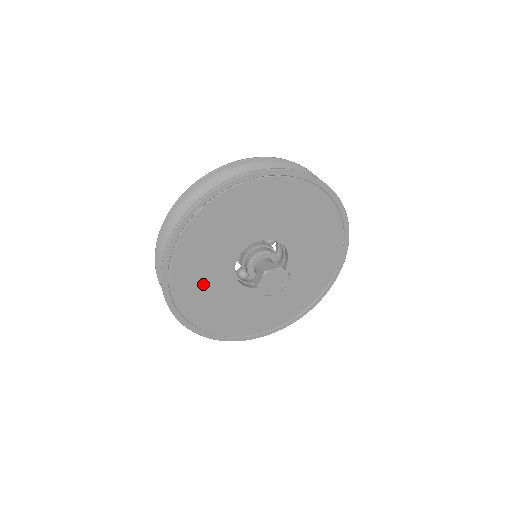
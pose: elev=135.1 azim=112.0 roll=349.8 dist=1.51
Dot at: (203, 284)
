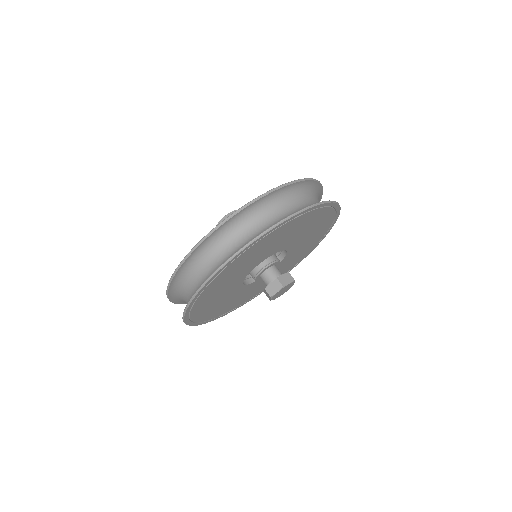
Dot at: (219, 291)
